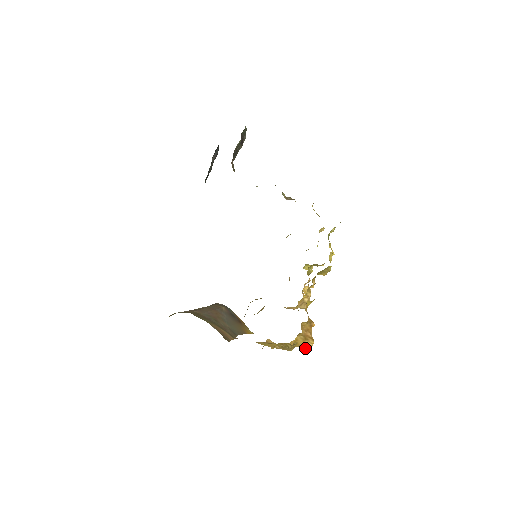
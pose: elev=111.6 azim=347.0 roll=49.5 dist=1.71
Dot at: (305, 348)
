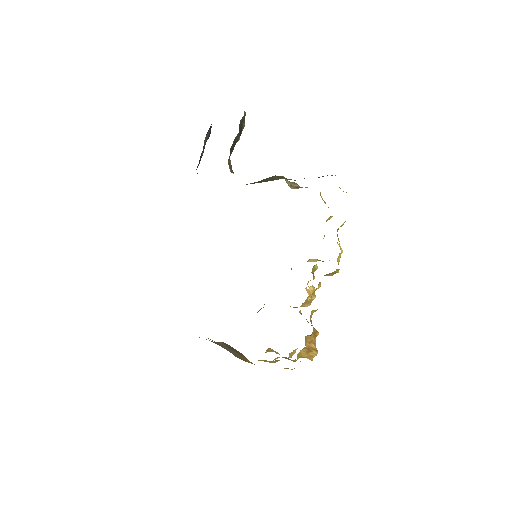
Dot at: (308, 358)
